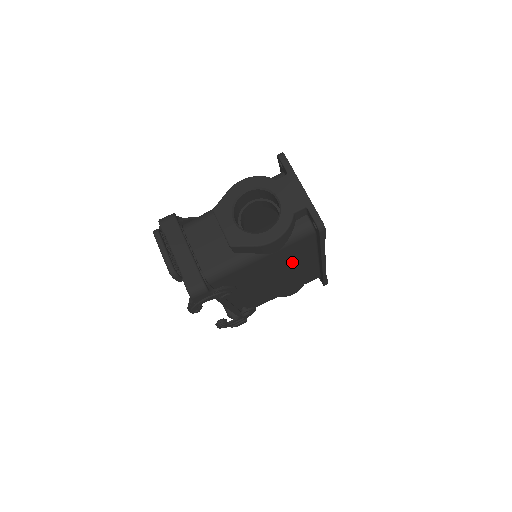
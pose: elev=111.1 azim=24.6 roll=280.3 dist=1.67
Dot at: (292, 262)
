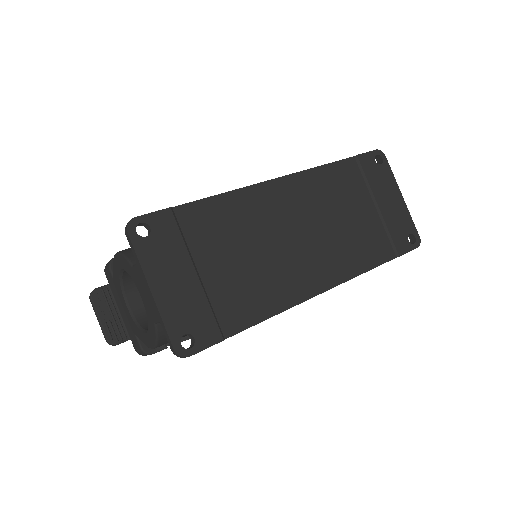
Dot at: occluded
